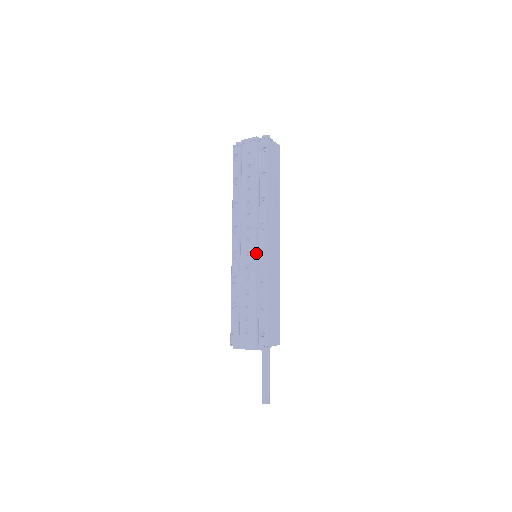
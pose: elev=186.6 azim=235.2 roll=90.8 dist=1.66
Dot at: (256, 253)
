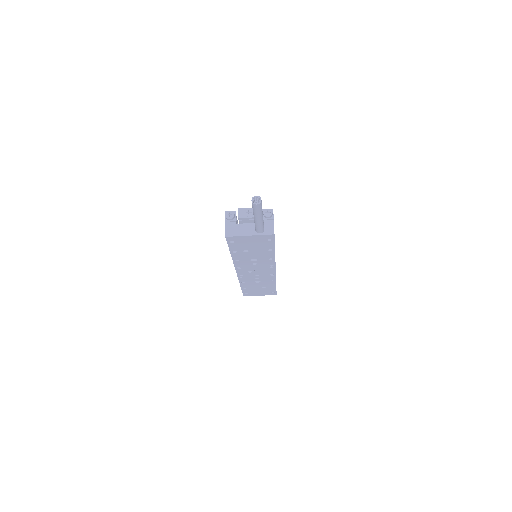
Dot at: occluded
